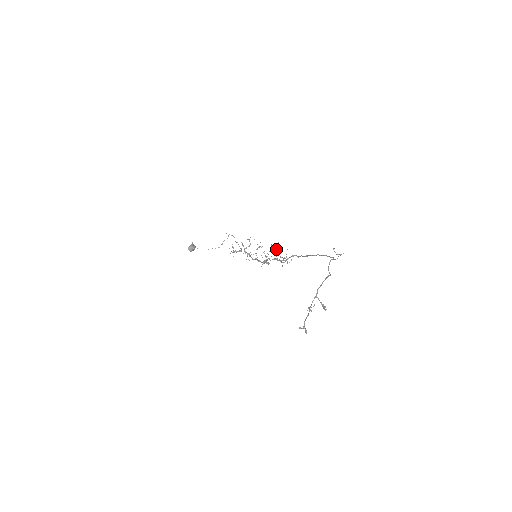
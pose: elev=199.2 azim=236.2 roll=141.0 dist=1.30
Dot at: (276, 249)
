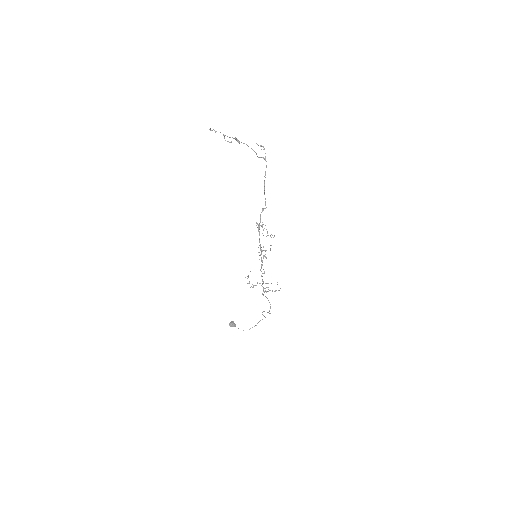
Dot at: occluded
